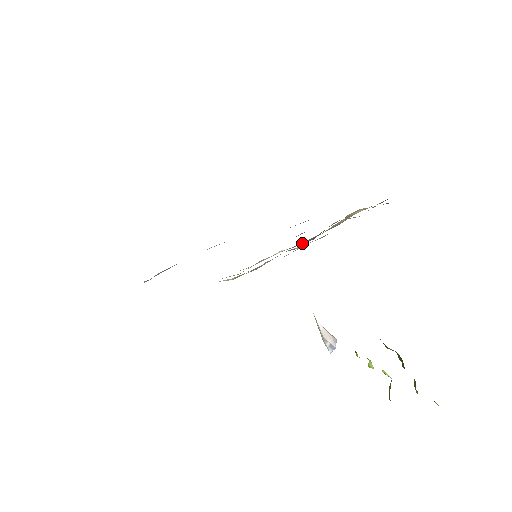
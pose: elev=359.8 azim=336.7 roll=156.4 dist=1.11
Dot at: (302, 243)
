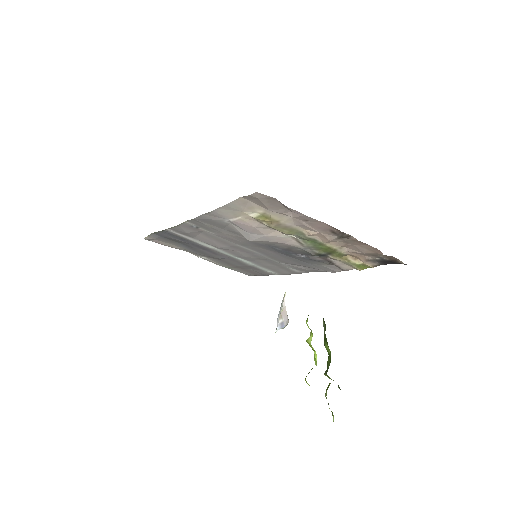
Dot at: (310, 241)
